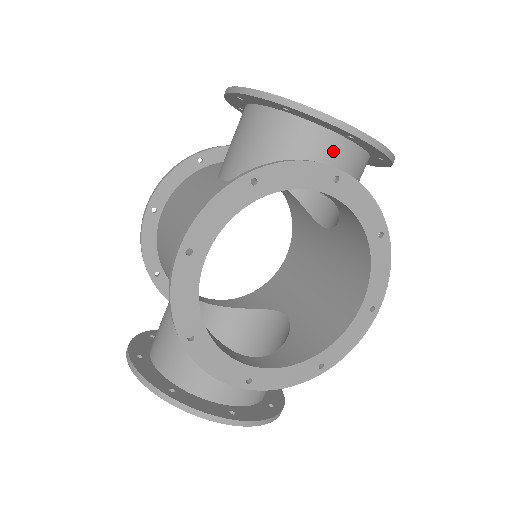
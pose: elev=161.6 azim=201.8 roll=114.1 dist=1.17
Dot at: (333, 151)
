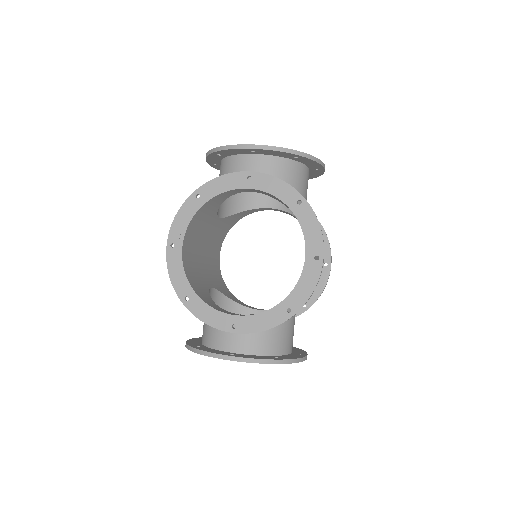
Dot at: (251, 165)
